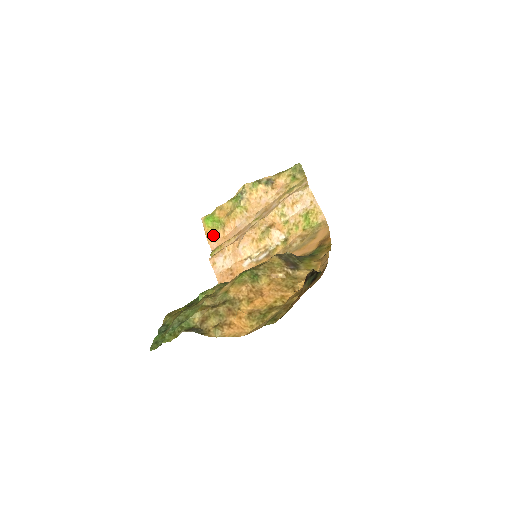
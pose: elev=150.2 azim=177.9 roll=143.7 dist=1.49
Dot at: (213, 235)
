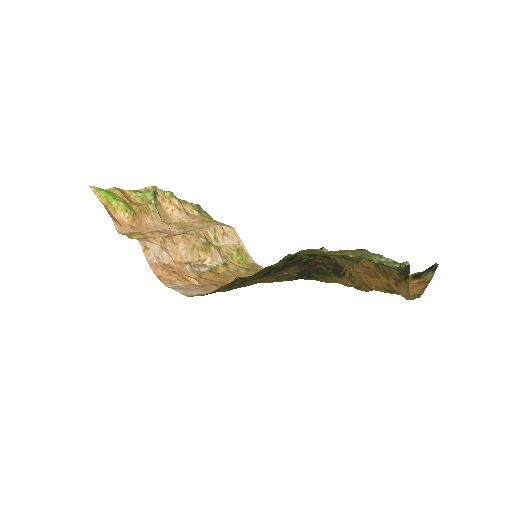
Dot at: (115, 216)
